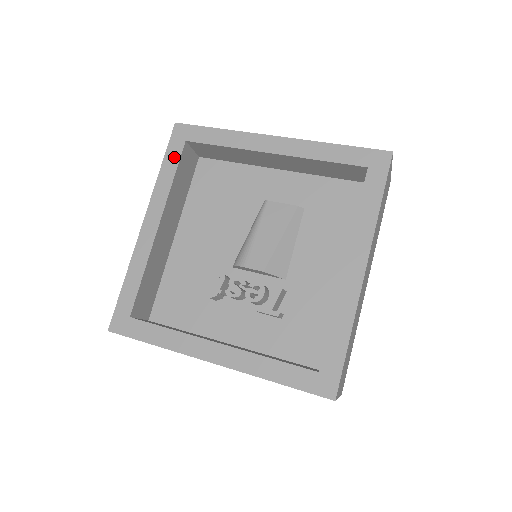
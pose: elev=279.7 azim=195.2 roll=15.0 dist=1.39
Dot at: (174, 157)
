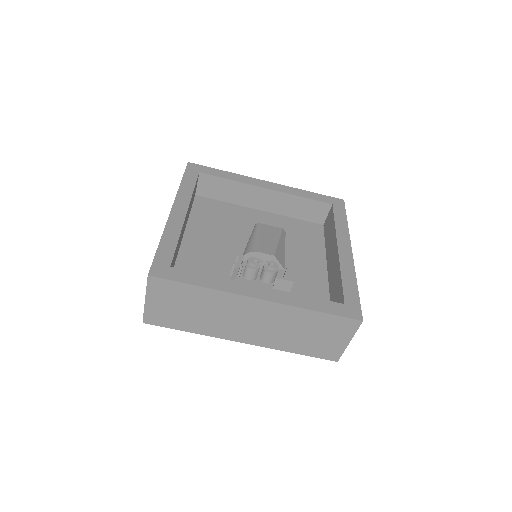
Dot at: (192, 178)
